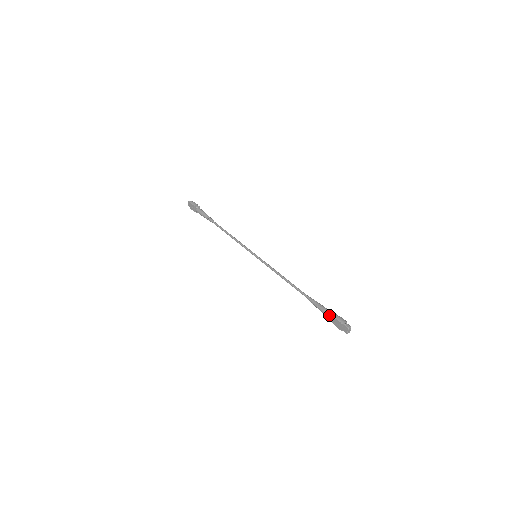
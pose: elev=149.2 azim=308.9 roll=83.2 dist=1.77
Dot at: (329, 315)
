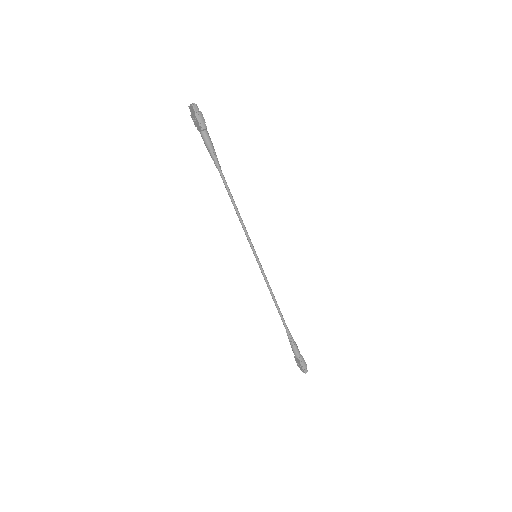
Dot at: (296, 356)
